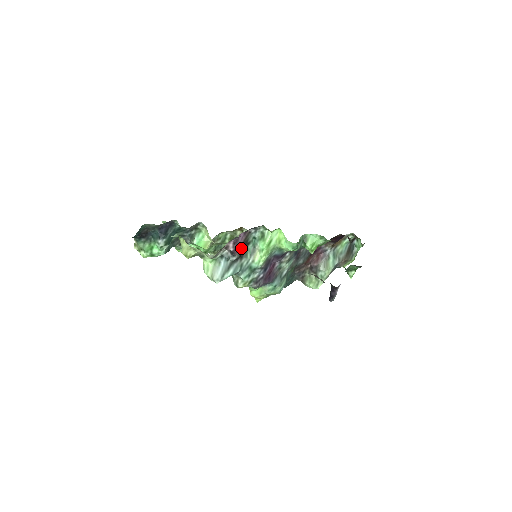
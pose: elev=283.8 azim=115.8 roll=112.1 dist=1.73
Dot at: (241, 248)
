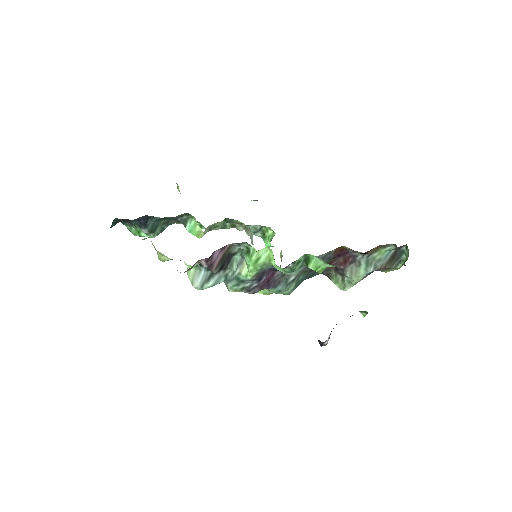
Dot at: (220, 262)
